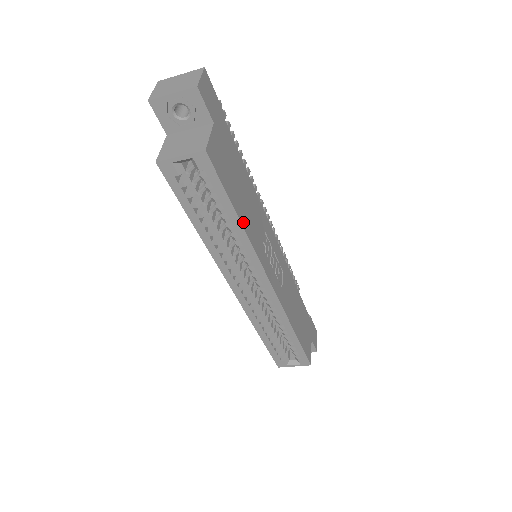
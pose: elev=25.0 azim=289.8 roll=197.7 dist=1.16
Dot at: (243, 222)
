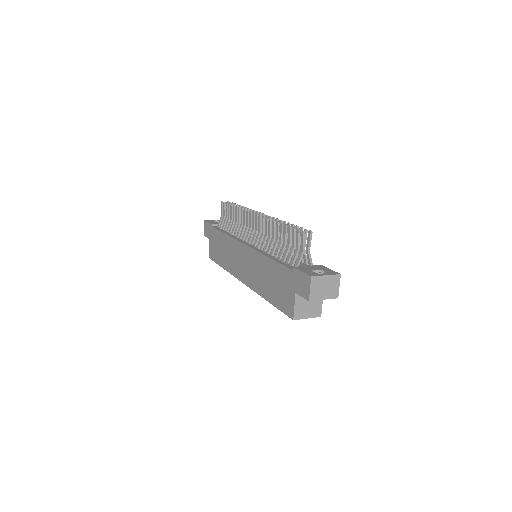
Dot at: occluded
